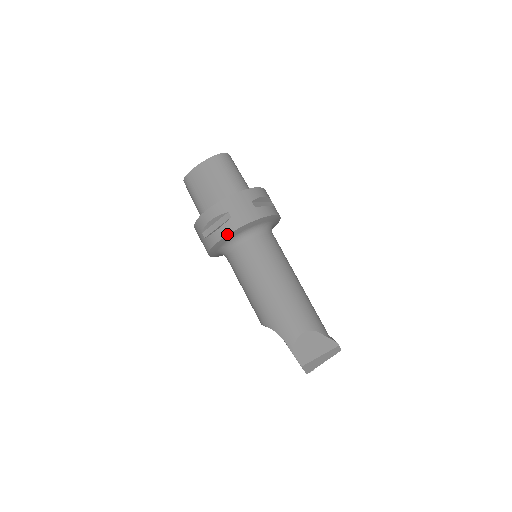
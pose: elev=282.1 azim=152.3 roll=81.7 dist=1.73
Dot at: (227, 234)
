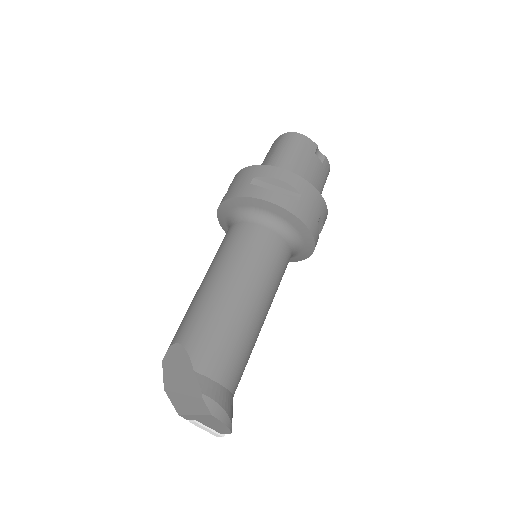
Dot at: (218, 208)
